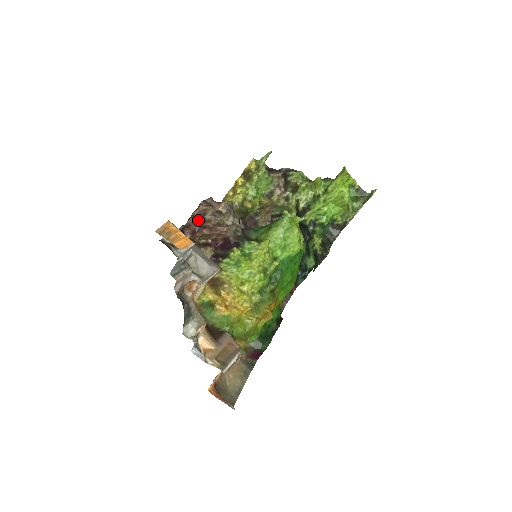
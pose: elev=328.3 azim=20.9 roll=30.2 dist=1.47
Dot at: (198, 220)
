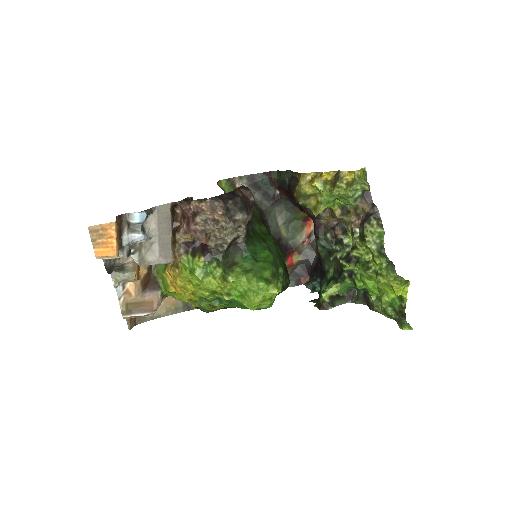
Dot at: (190, 212)
